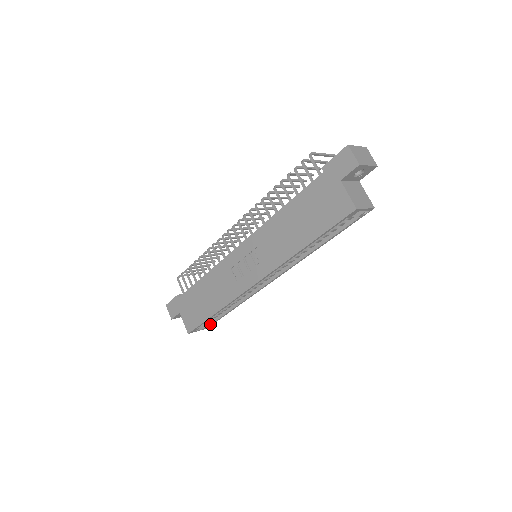
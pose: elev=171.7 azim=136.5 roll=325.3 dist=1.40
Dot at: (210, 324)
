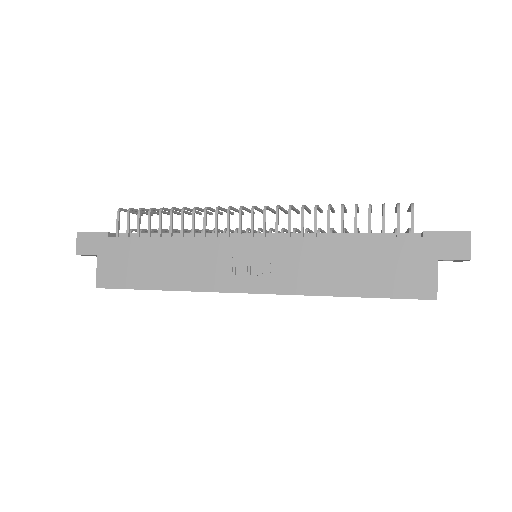
Dot at: occluded
